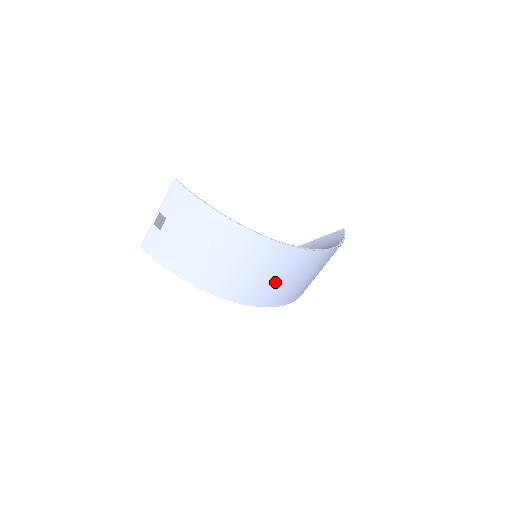
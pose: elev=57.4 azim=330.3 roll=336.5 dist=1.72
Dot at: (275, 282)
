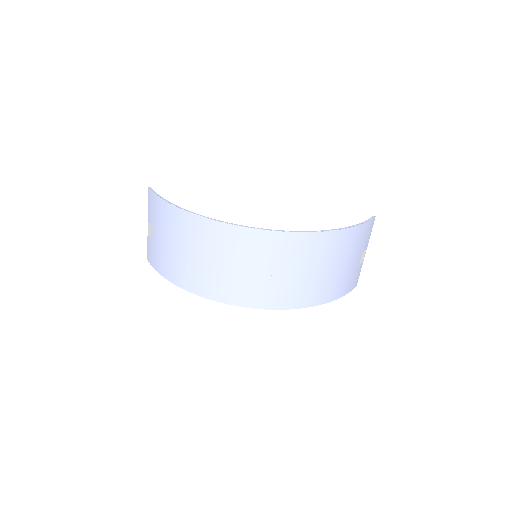
Dot at: (259, 275)
